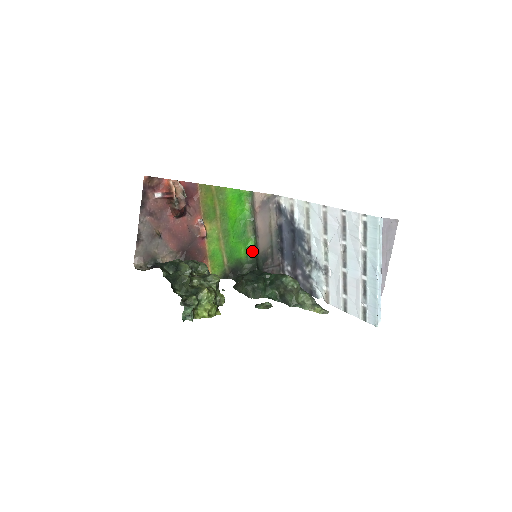
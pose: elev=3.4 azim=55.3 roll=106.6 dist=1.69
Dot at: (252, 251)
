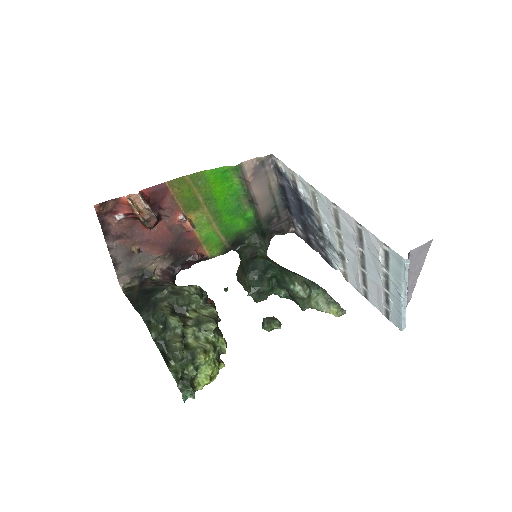
Dot at: (252, 221)
